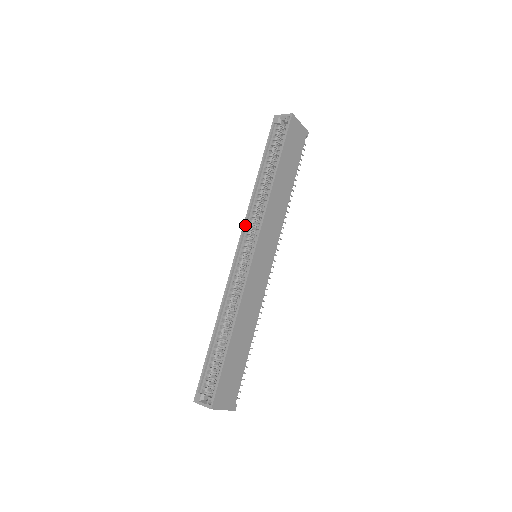
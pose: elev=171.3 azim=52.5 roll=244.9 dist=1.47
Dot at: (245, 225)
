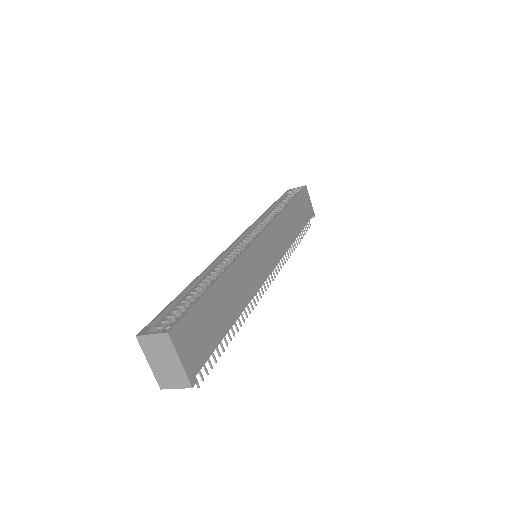
Dot at: (250, 228)
